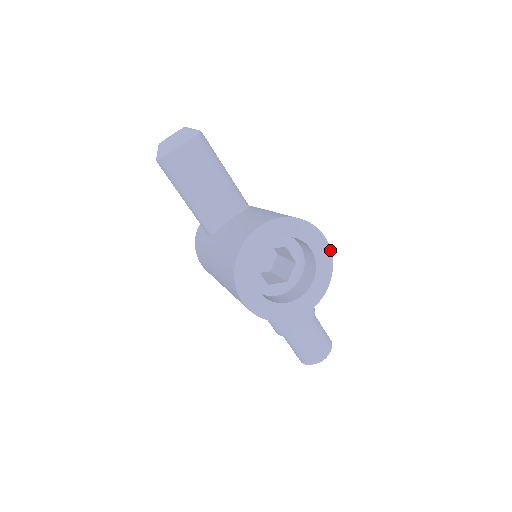
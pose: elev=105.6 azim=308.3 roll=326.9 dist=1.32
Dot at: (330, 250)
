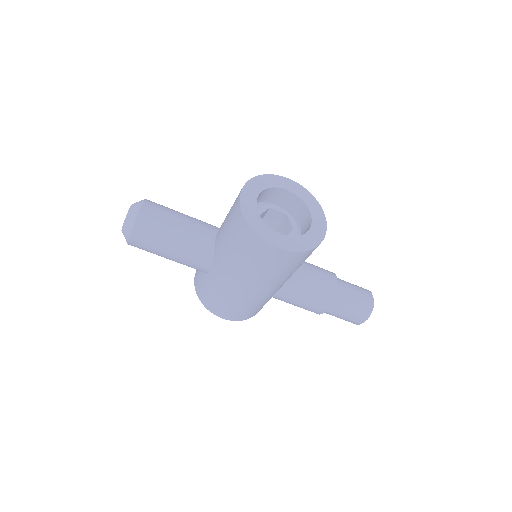
Dot at: (299, 185)
